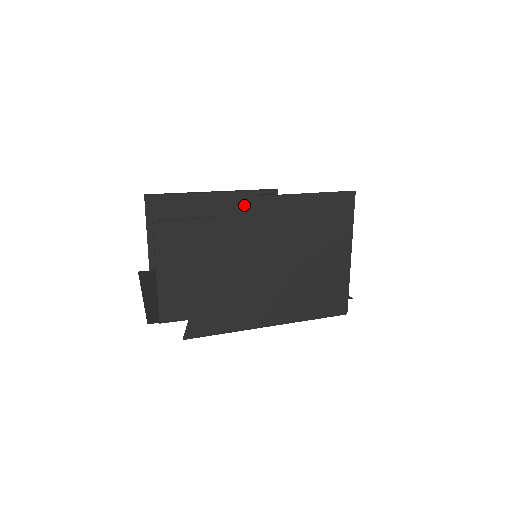
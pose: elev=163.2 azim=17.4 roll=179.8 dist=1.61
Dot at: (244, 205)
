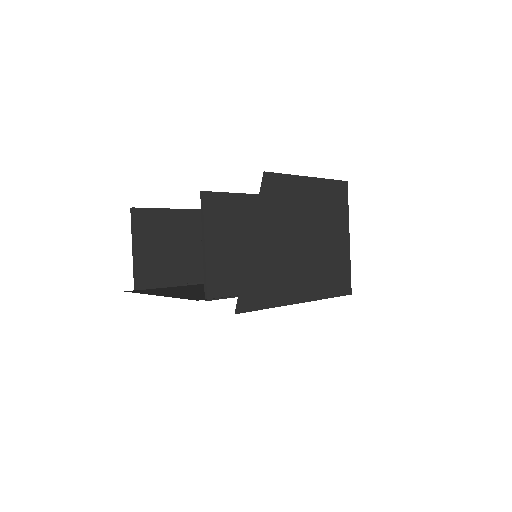
Dot at: (277, 181)
